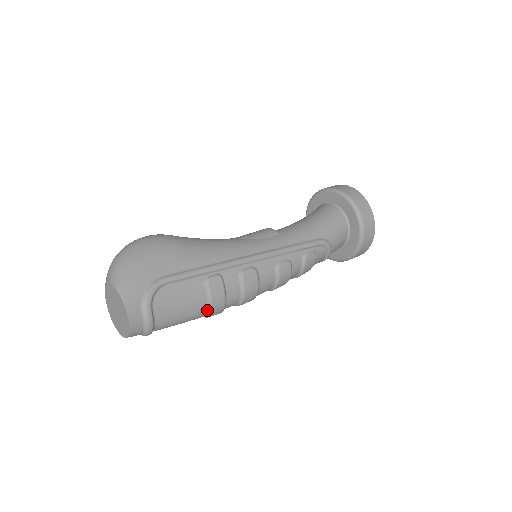
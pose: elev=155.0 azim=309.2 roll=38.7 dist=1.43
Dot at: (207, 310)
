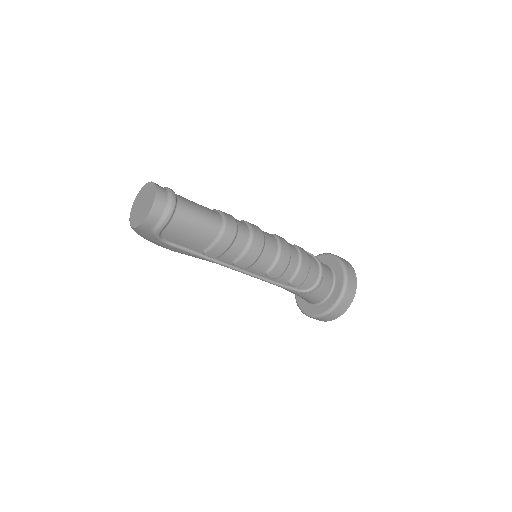
Dot at: (221, 217)
